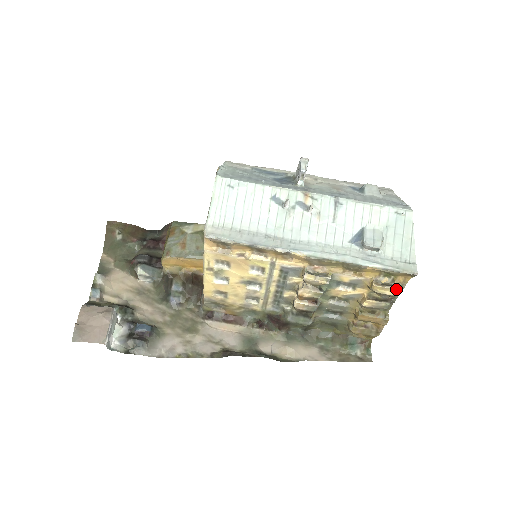
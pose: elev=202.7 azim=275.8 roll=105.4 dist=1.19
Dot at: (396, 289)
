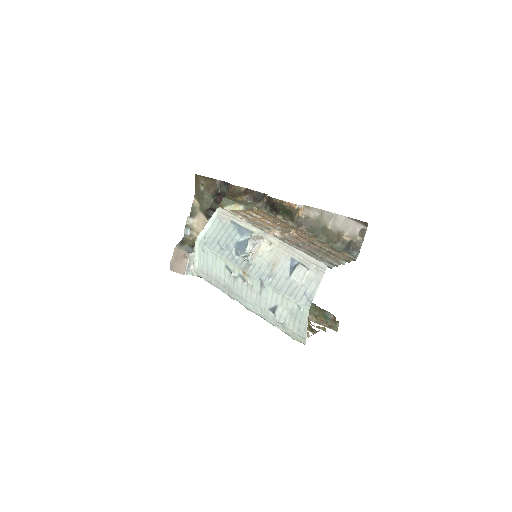
Dot at: occluded
